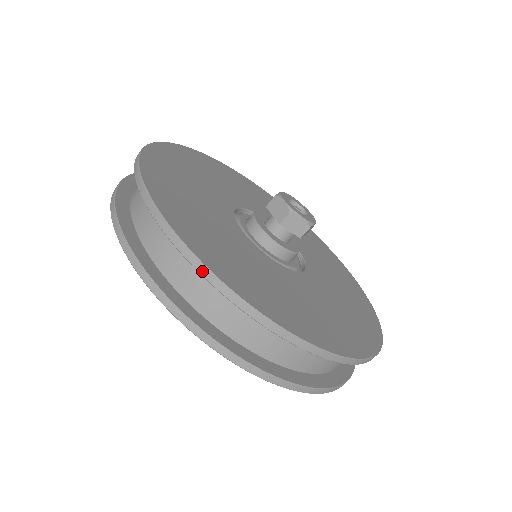
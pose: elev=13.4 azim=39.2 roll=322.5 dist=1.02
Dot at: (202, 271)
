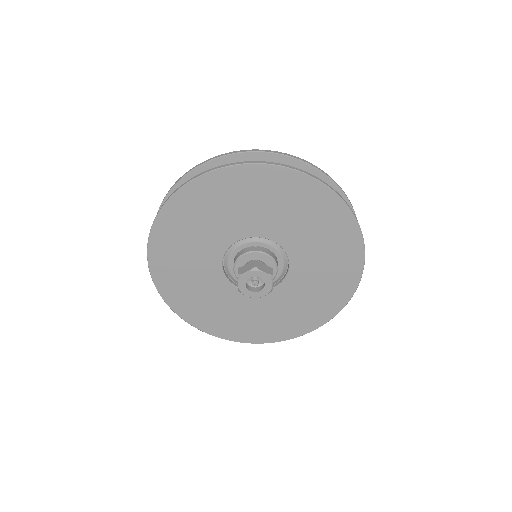
Dot at: (167, 303)
